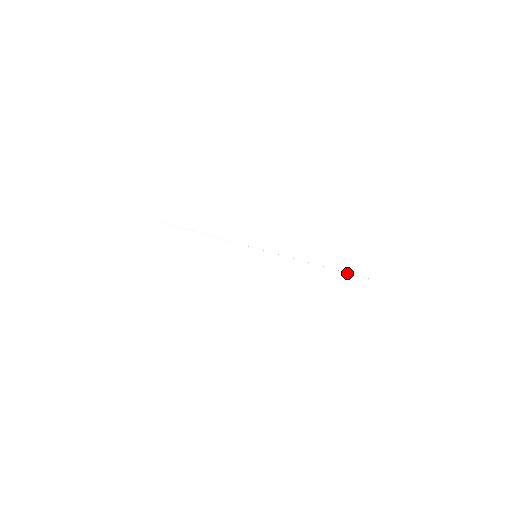
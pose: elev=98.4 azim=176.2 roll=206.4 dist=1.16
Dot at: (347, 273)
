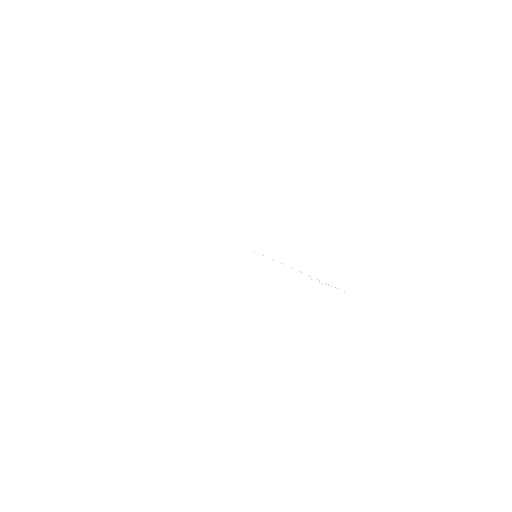
Dot at: (316, 279)
